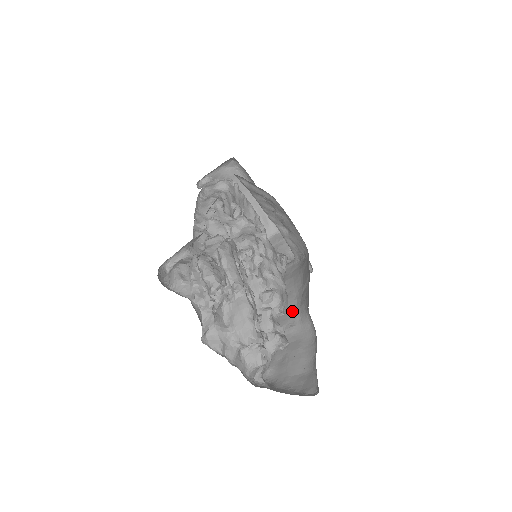
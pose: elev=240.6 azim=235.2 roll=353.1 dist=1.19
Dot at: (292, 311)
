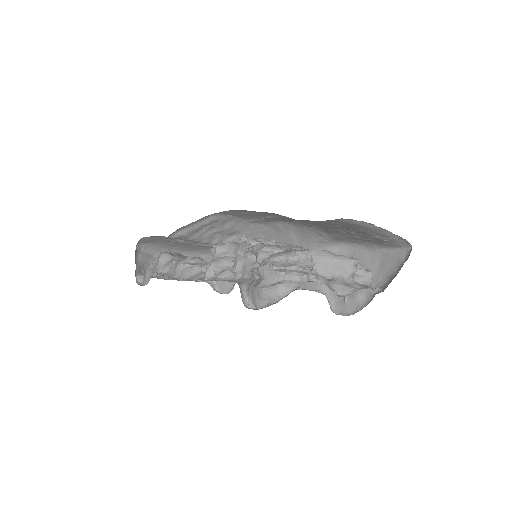
Dot at: occluded
